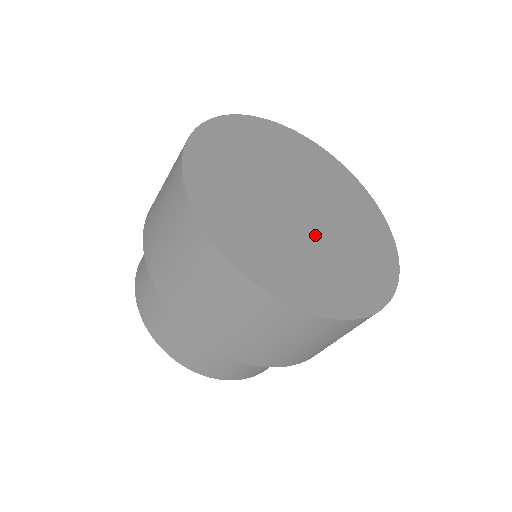
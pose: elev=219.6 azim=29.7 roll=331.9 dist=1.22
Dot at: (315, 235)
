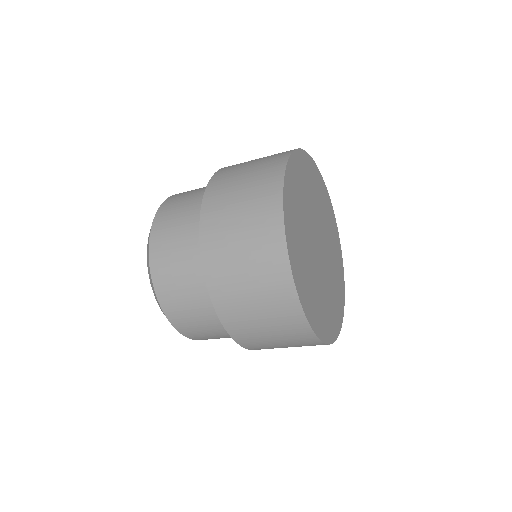
Dot at: (326, 271)
